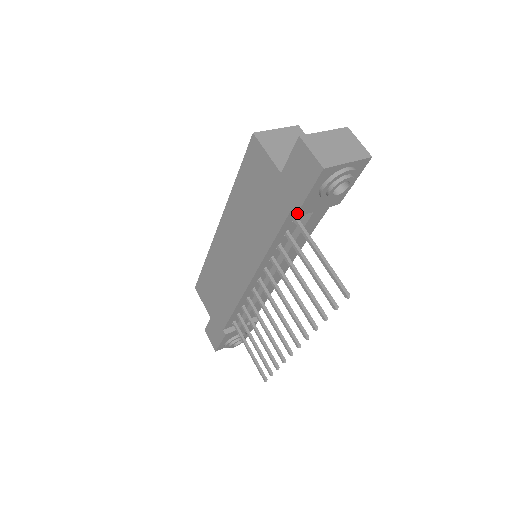
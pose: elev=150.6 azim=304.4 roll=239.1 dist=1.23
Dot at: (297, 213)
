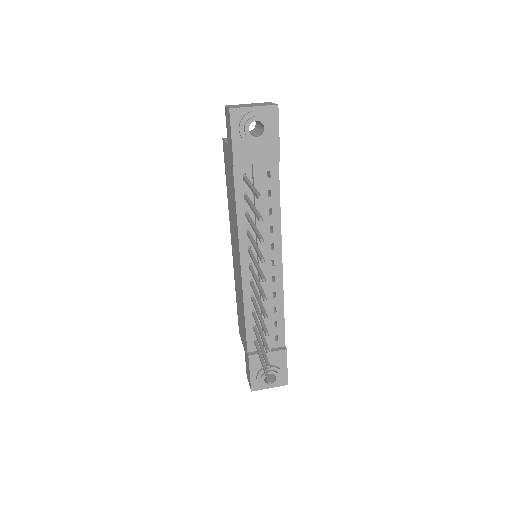
Dot at: (233, 161)
